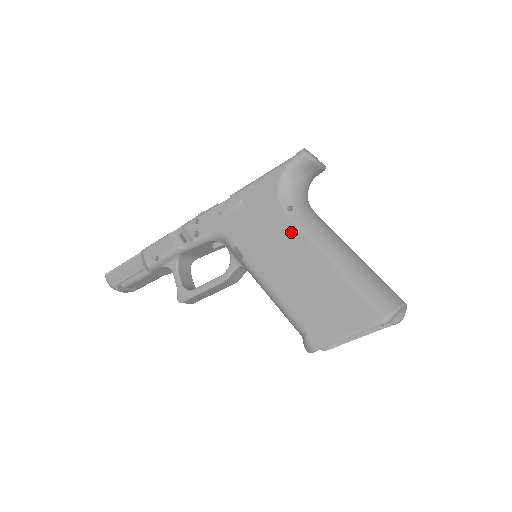
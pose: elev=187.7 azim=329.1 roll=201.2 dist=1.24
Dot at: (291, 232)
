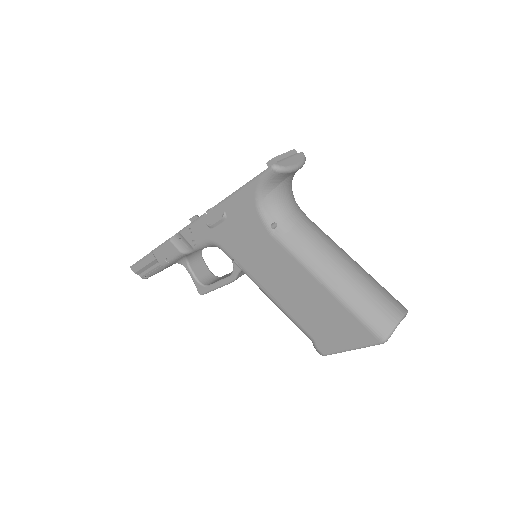
Dot at: (280, 252)
